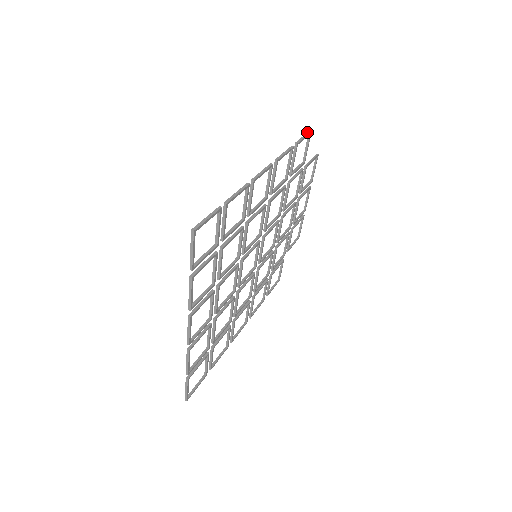
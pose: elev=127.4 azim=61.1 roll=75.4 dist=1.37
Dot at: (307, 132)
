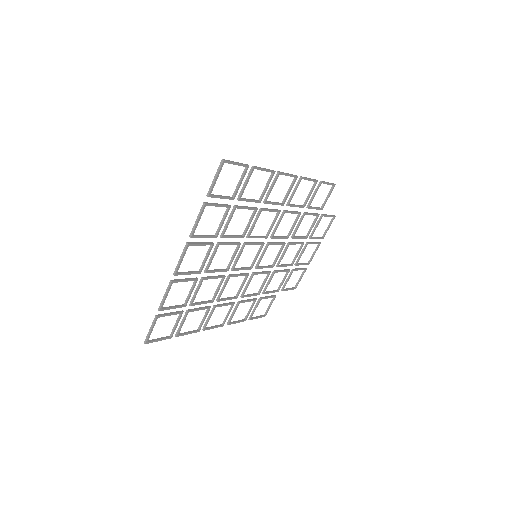
Dot at: (332, 183)
